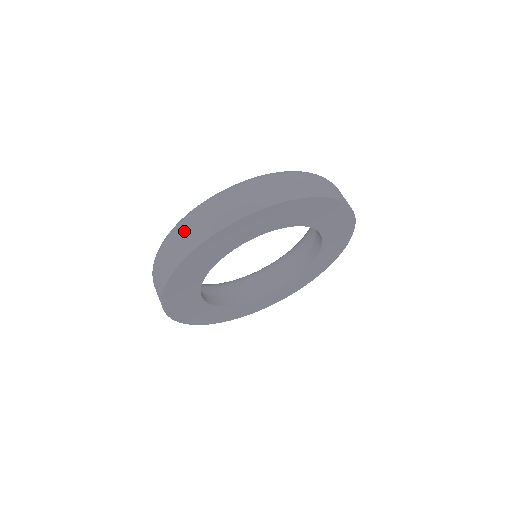
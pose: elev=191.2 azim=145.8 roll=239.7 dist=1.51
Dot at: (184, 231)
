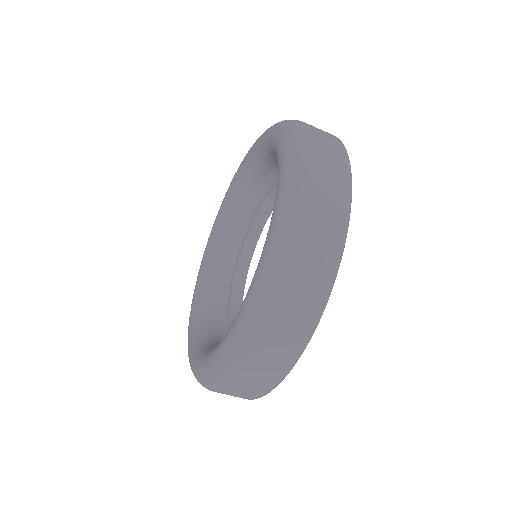
Dot at: (257, 367)
